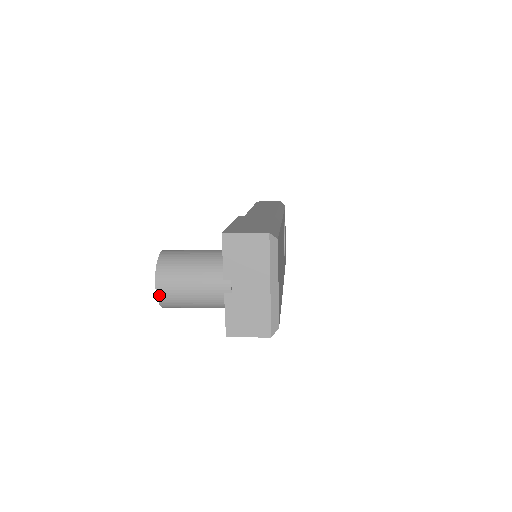
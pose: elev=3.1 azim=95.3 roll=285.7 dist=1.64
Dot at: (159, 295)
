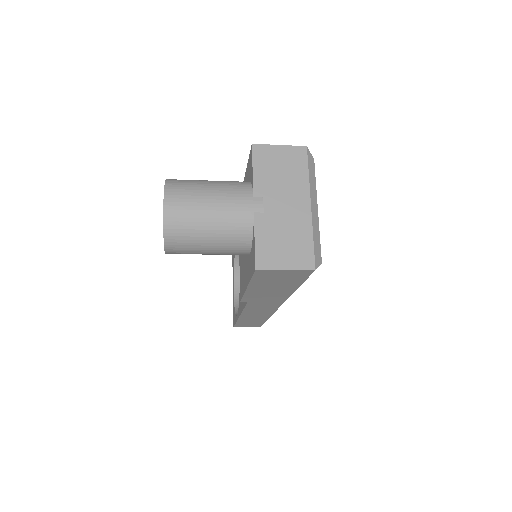
Dot at: (167, 213)
